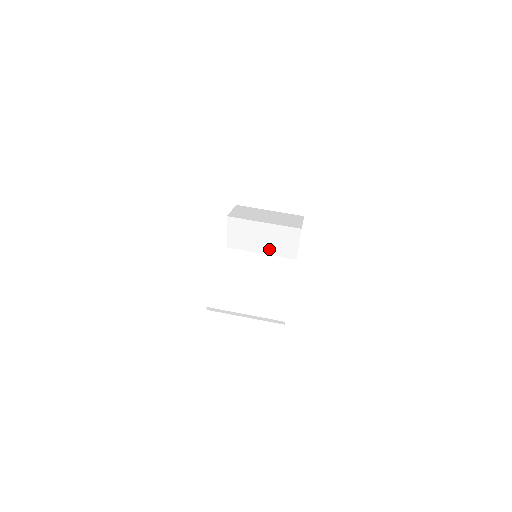
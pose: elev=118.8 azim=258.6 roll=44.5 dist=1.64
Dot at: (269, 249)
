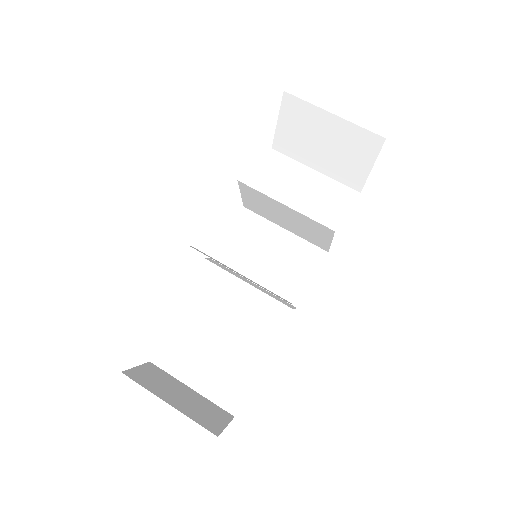
Dot at: (294, 229)
